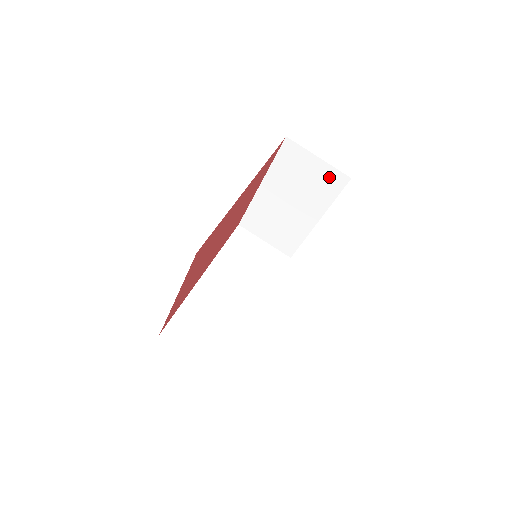
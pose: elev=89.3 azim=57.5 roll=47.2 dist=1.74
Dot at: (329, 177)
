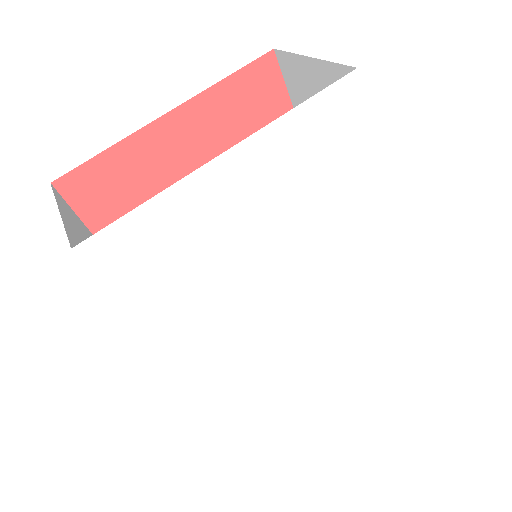
Dot at: occluded
